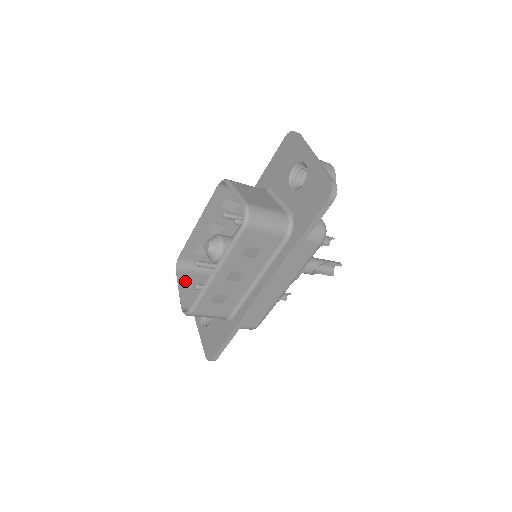
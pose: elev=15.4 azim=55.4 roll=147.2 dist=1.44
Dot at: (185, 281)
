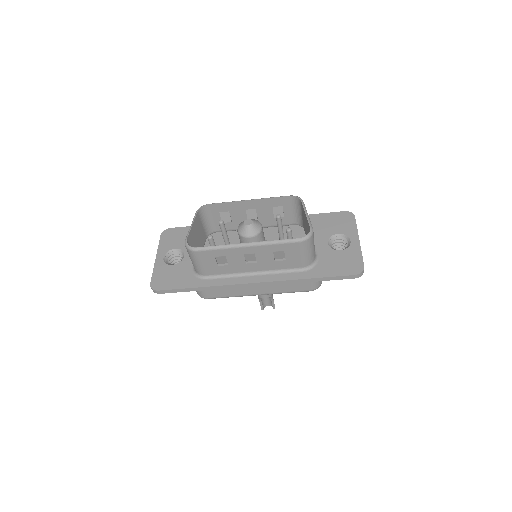
Dot at: (197, 223)
